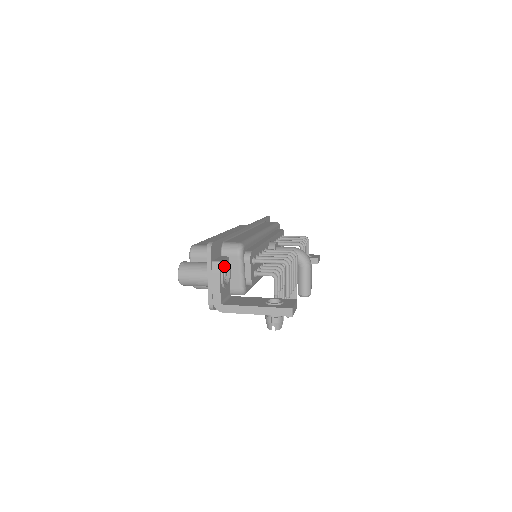
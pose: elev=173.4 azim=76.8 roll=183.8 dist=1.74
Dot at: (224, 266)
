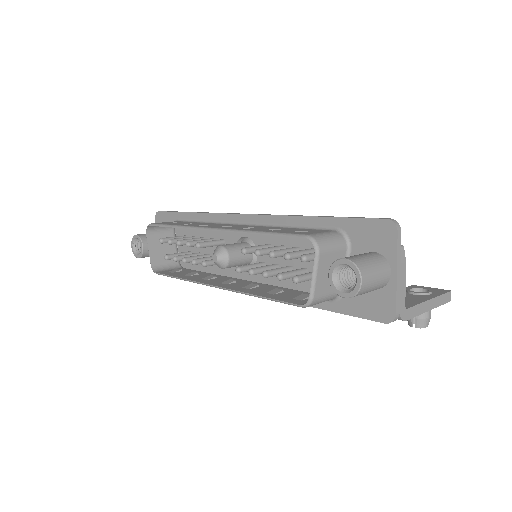
Dot at: occluded
